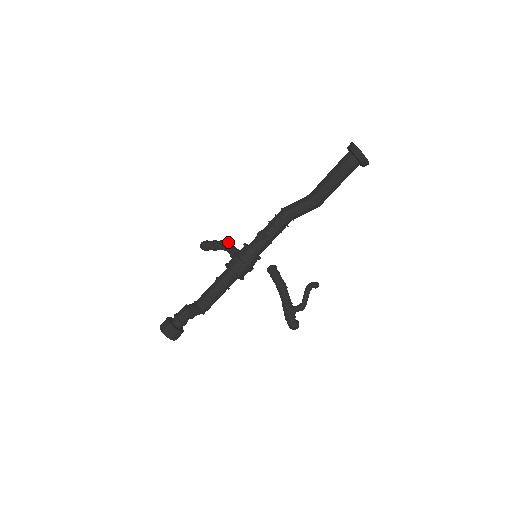
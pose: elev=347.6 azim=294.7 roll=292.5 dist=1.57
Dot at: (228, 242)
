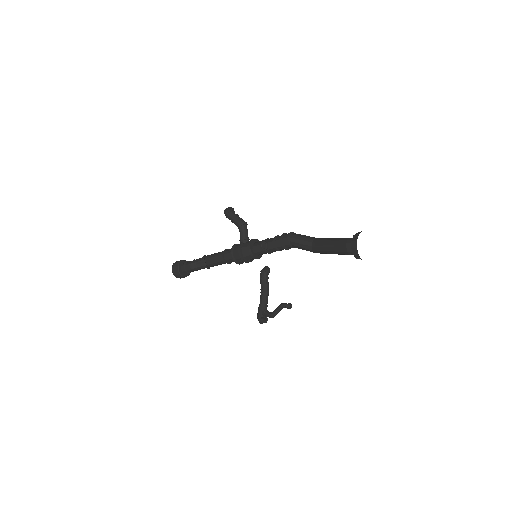
Dot at: (243, 226)
